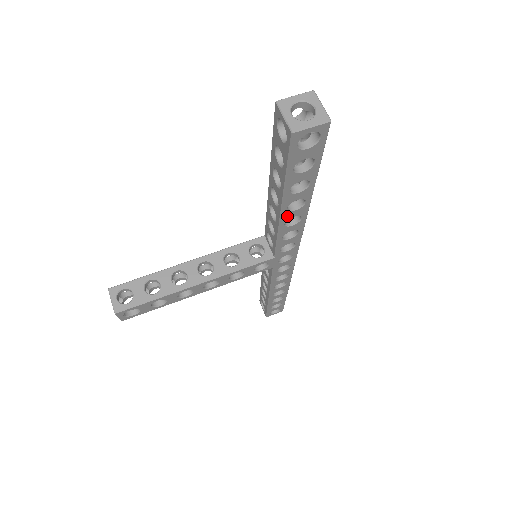
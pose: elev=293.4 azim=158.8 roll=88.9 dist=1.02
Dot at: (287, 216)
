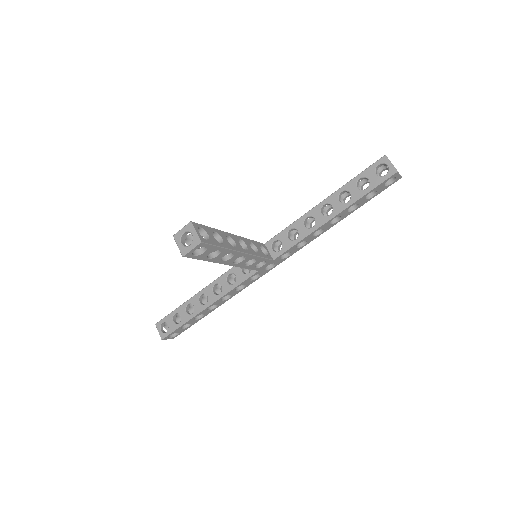
Dot at: (324, 226)
